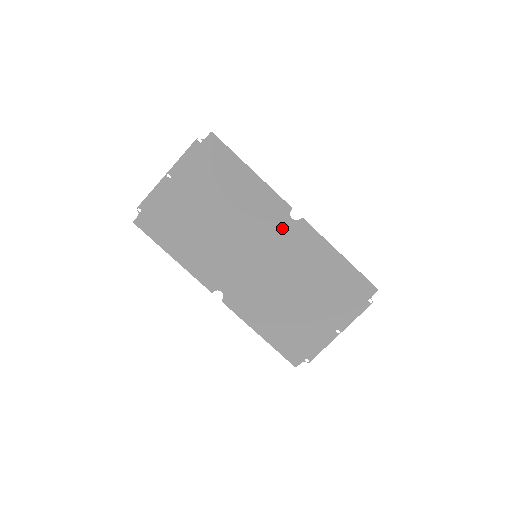
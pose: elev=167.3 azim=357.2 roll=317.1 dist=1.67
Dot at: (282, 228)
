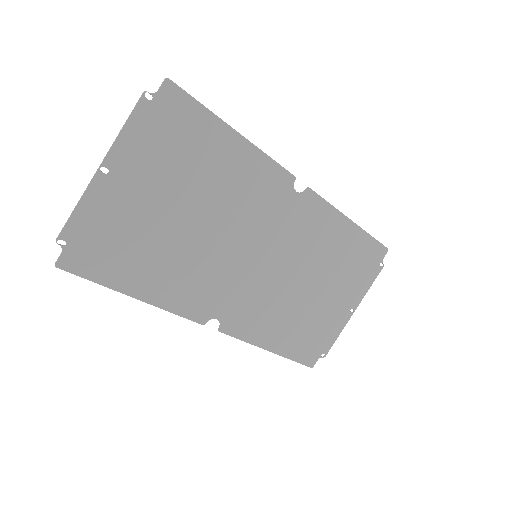
Dot at: (285, 208)
